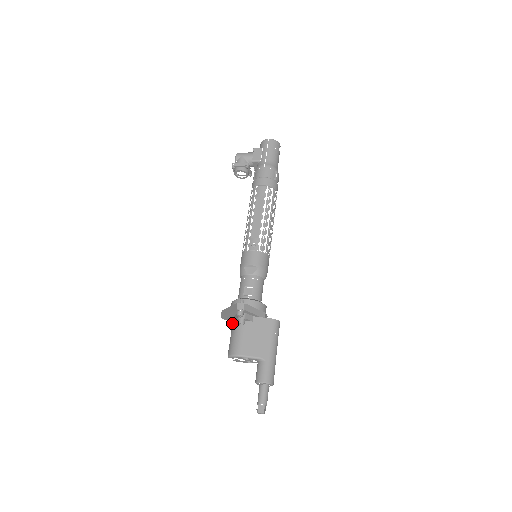
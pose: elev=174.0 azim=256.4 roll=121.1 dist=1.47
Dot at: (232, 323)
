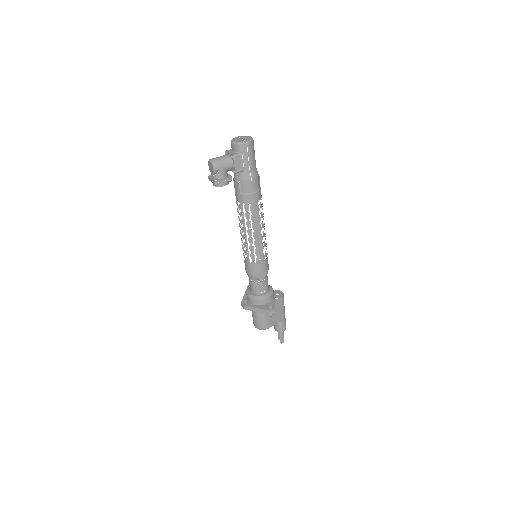
Dot at: occluded
